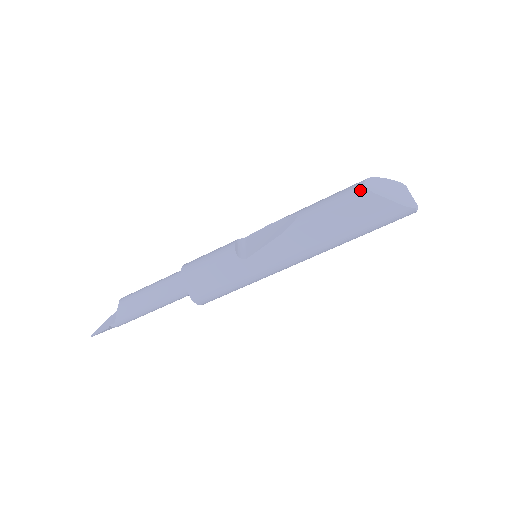
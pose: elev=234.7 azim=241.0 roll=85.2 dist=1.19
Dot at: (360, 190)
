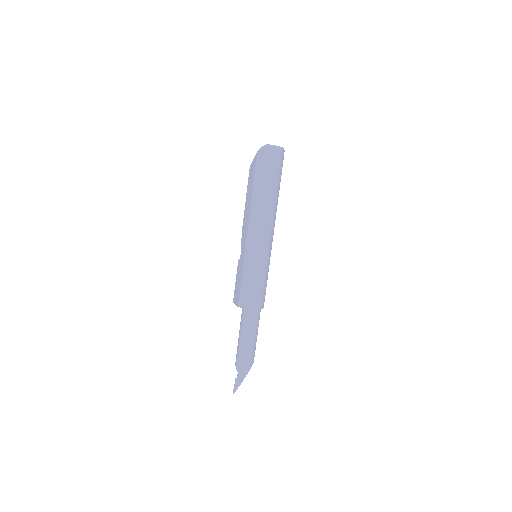
Dot at: occluded
